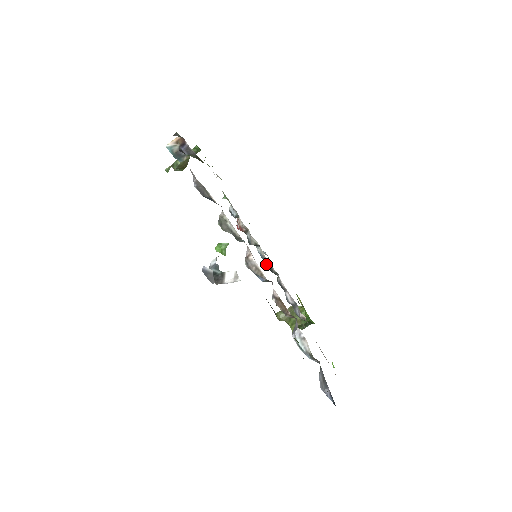
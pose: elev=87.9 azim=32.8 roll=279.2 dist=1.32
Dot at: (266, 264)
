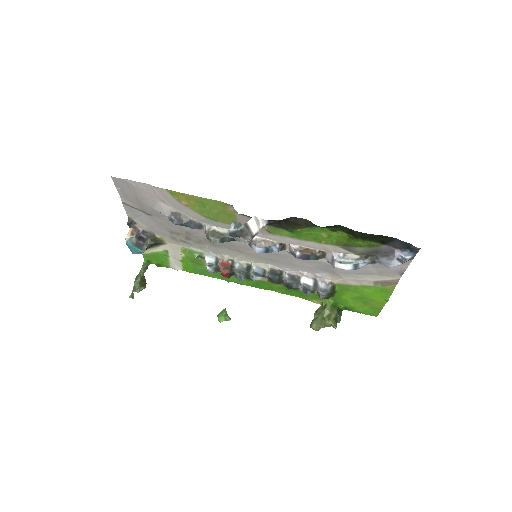
Dot at: (268, 275)
